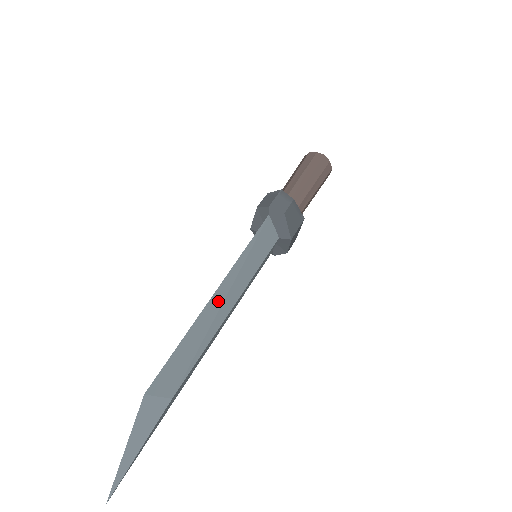
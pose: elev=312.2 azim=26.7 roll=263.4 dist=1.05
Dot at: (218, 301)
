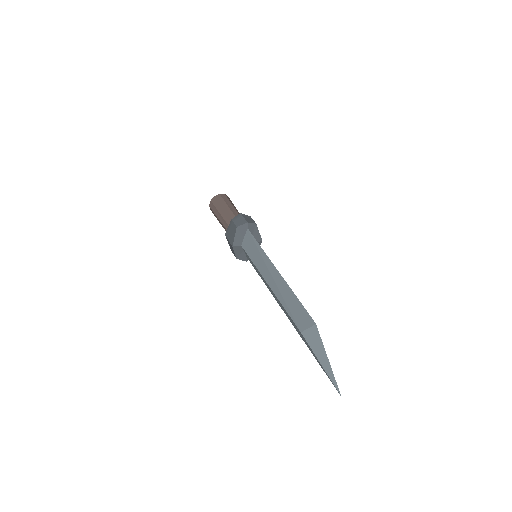
Dot at: occluded
